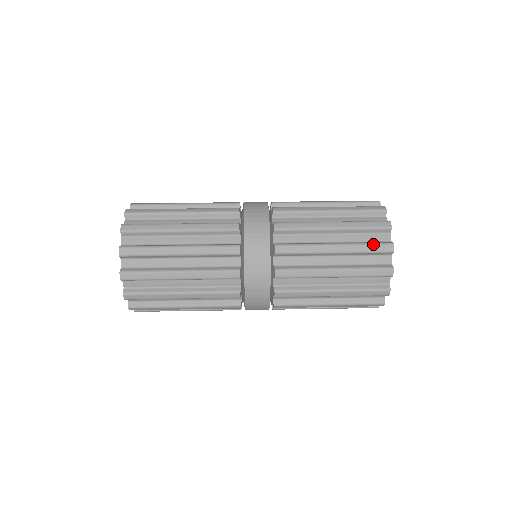
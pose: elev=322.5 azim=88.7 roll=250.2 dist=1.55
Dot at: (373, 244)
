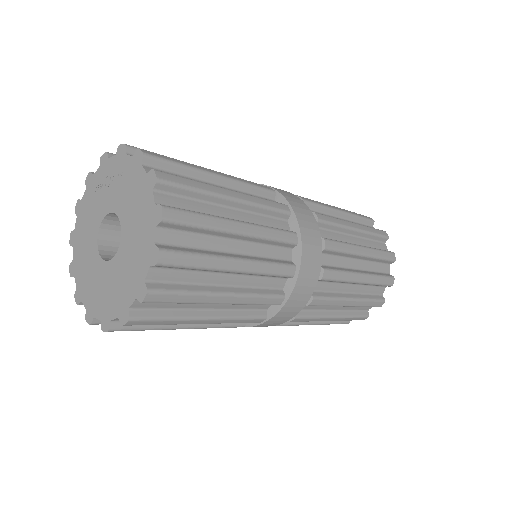
Dot at: occluded
